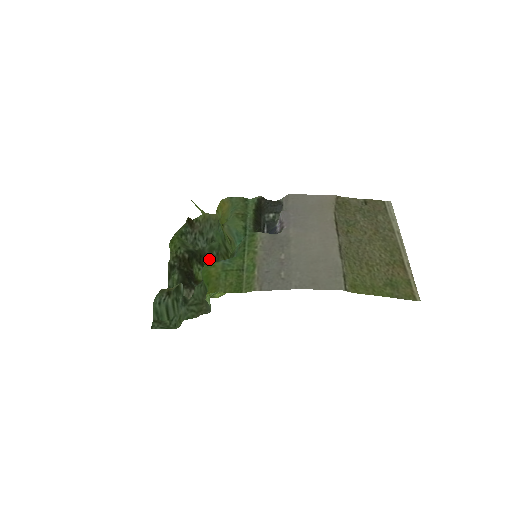
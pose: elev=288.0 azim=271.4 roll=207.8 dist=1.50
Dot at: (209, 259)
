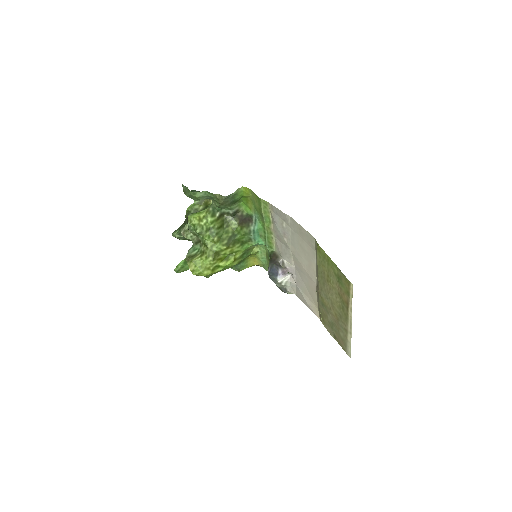
Dot at: occluded
